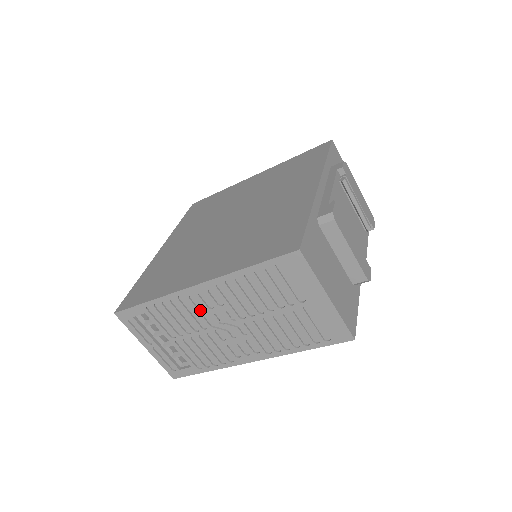
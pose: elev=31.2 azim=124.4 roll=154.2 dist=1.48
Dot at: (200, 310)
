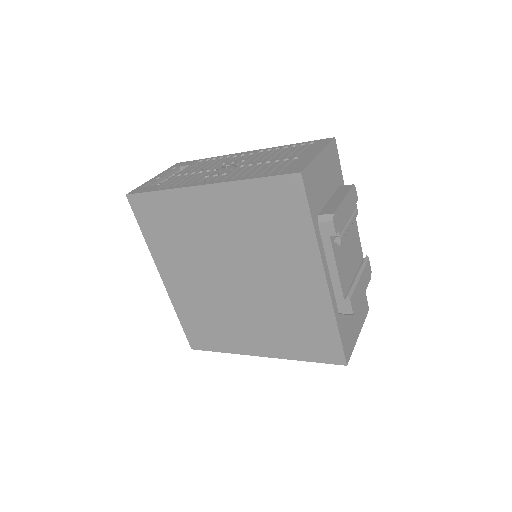
Dot at: occluded
